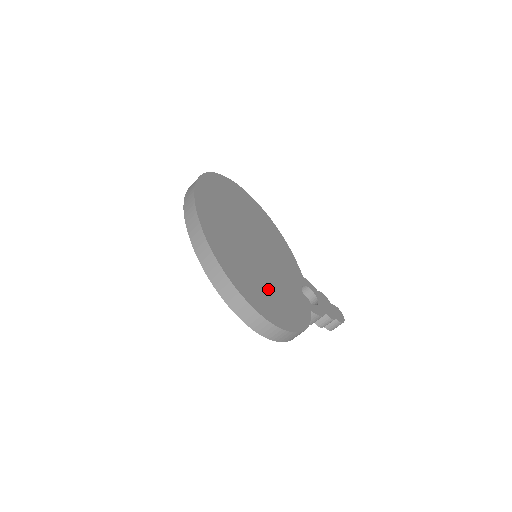
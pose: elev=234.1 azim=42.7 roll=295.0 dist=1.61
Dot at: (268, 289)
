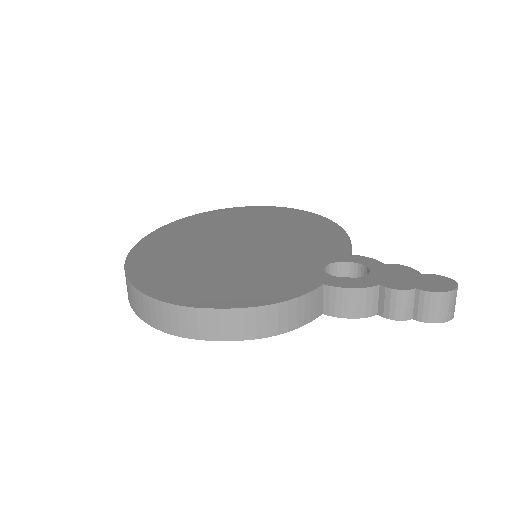
Dot at: (214, 272)
